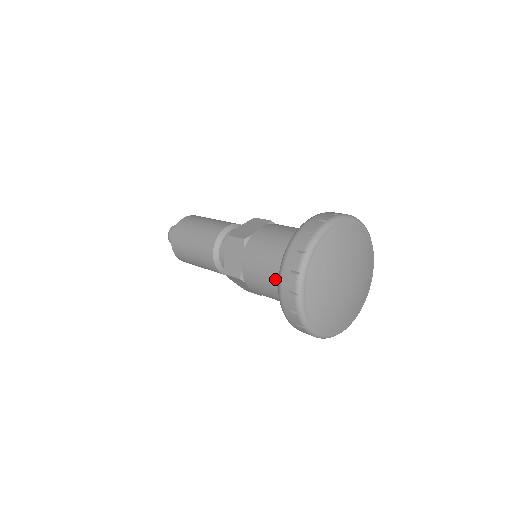
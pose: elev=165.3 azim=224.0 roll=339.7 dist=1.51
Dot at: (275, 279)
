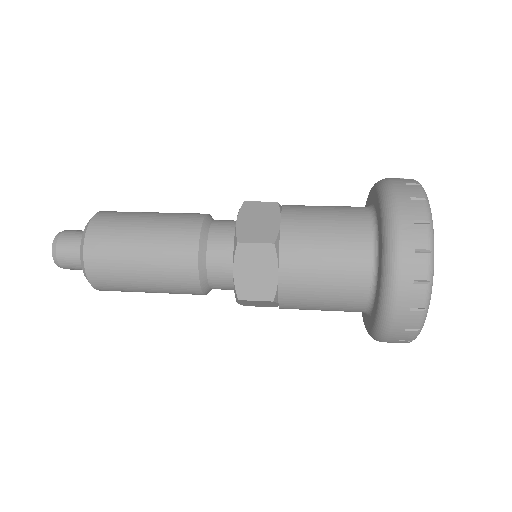
Dot at: (349, 290)
